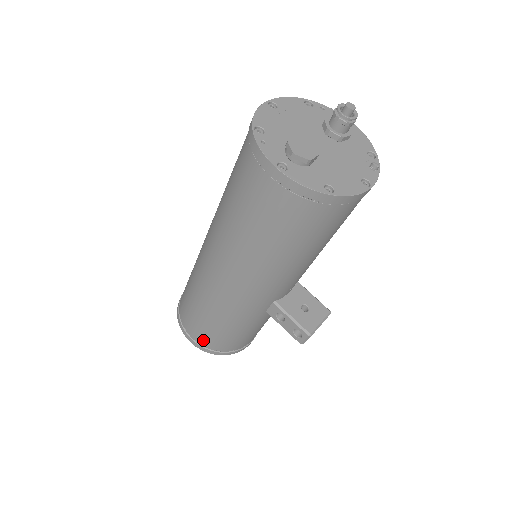
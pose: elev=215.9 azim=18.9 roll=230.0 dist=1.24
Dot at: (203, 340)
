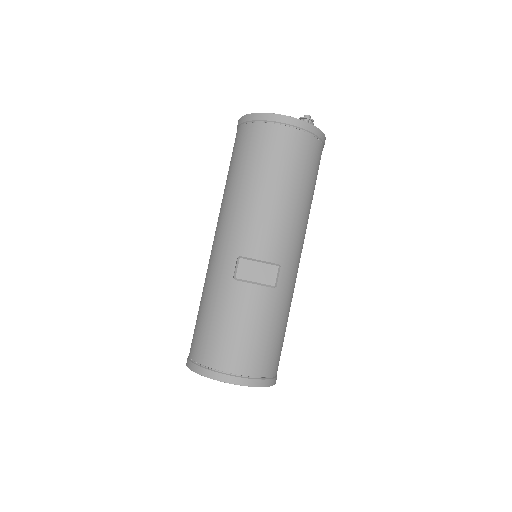
Dot at: (192, 347)
